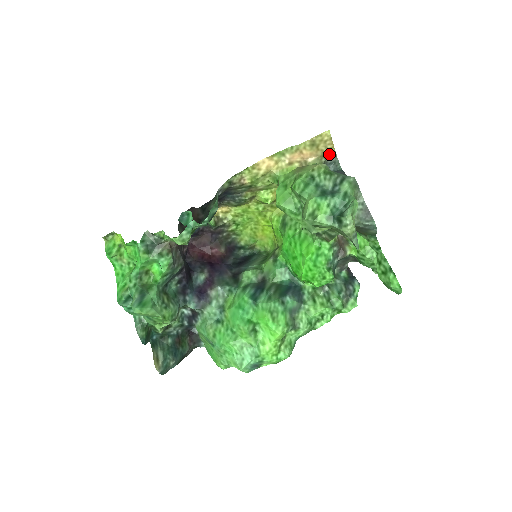
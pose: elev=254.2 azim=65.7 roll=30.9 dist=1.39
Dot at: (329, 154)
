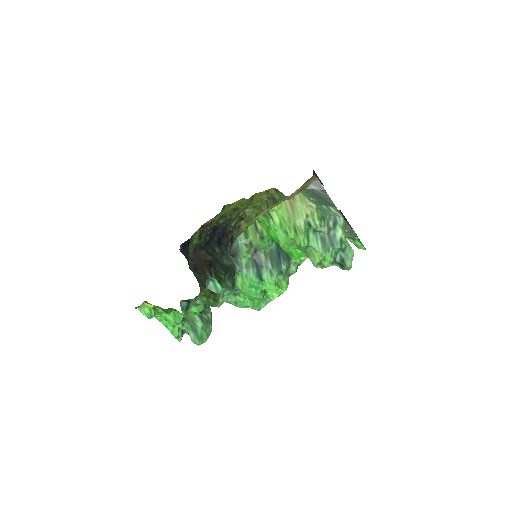
Dot at: (309, 179)
